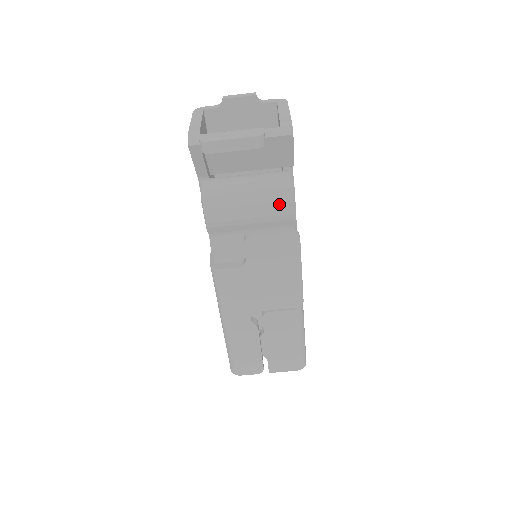
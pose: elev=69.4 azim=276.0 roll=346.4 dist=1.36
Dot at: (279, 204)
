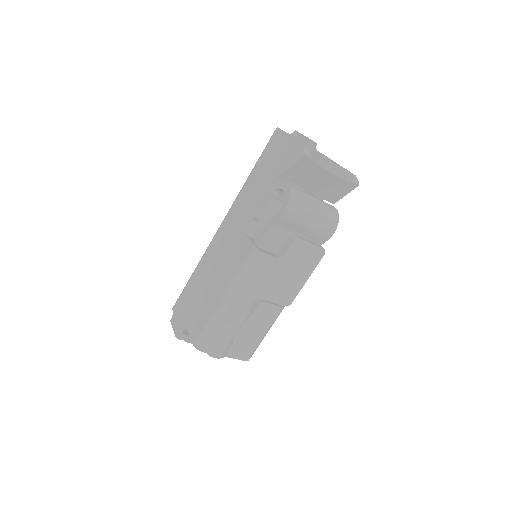
Dot at: (330, 225)
